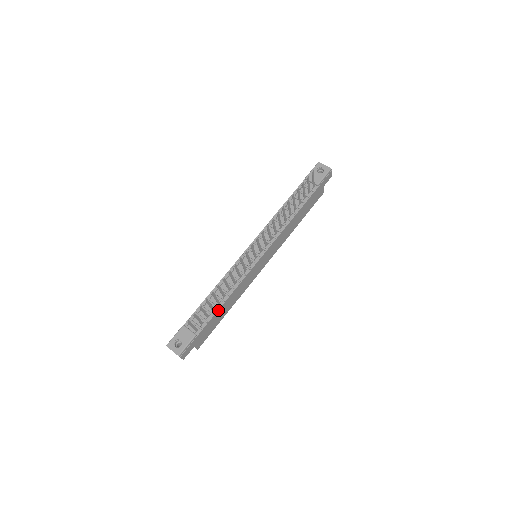
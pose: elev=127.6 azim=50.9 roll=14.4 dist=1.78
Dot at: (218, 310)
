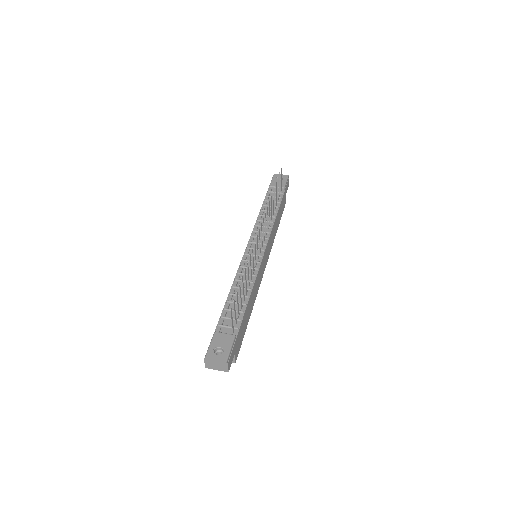
Dot at: (246, 307)
